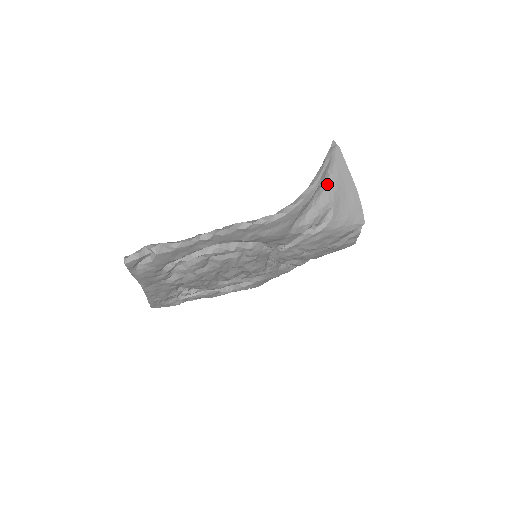
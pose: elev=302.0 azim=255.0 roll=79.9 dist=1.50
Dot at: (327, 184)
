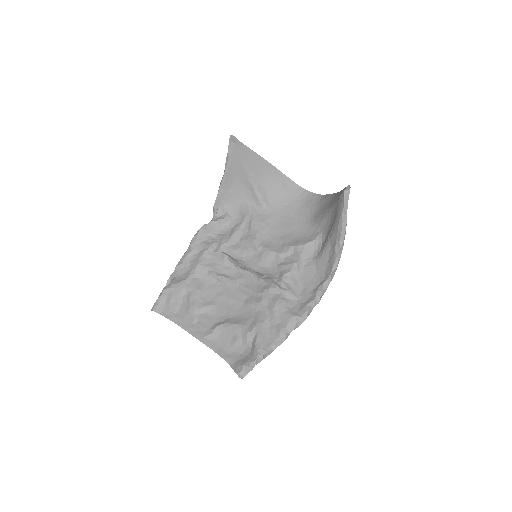
Dot at: occluded
